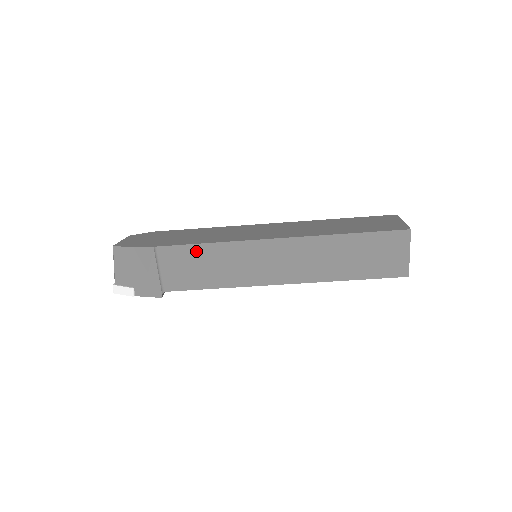
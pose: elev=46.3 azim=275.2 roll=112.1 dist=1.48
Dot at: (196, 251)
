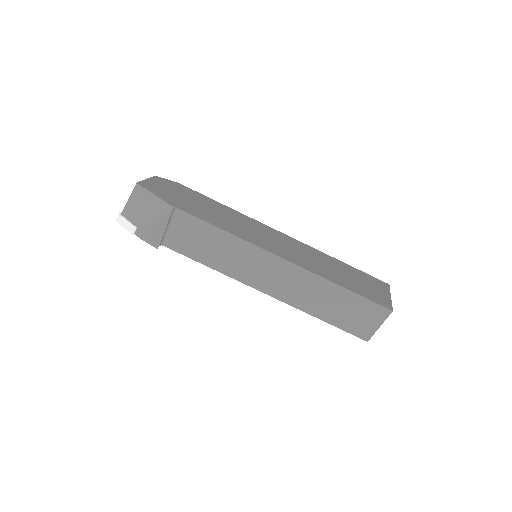
Dot at: (209, 230)
